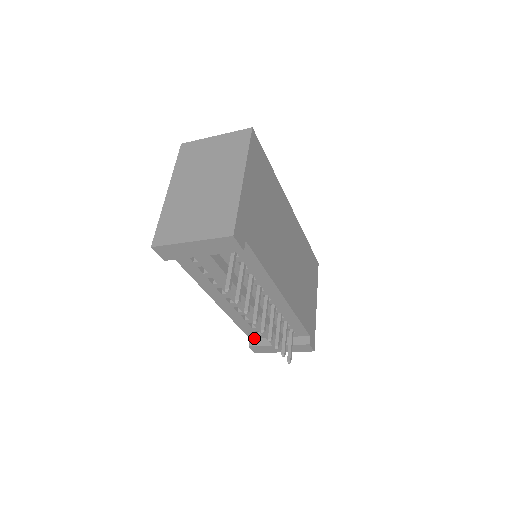
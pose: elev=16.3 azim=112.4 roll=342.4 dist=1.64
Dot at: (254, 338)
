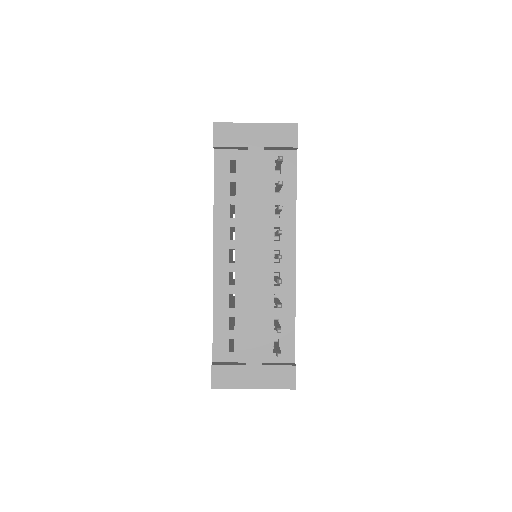
Dot at: (219, 362)
